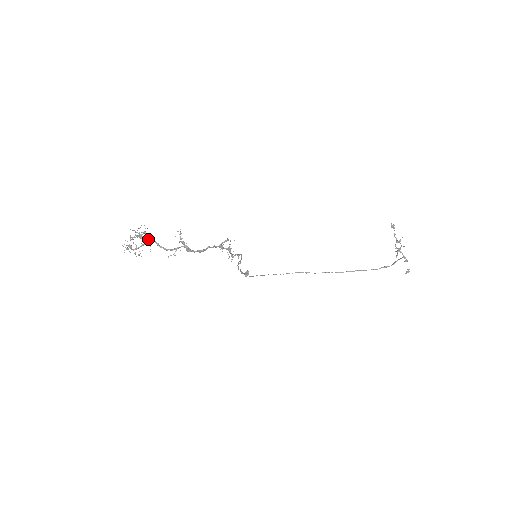
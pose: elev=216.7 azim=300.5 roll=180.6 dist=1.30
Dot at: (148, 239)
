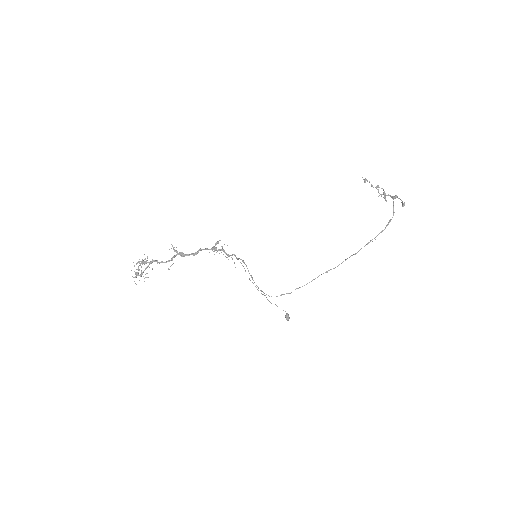
Dot at: (149, 262)
